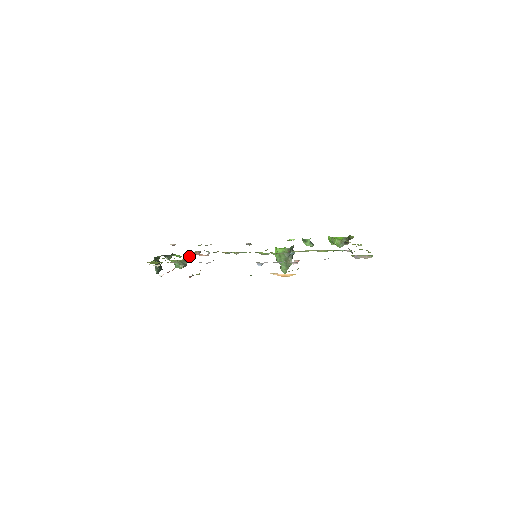
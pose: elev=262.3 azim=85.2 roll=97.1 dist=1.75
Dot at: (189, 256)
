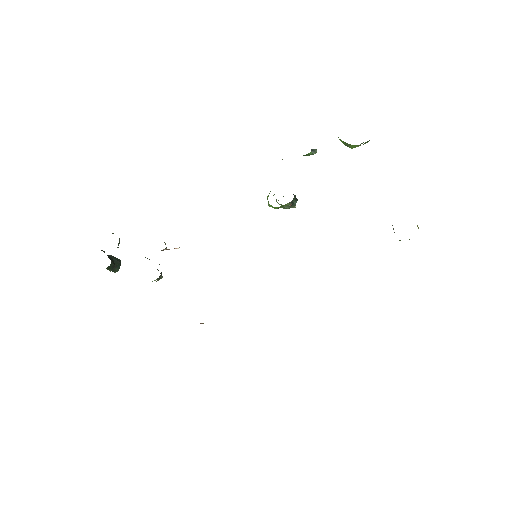
Dot at: occluded
